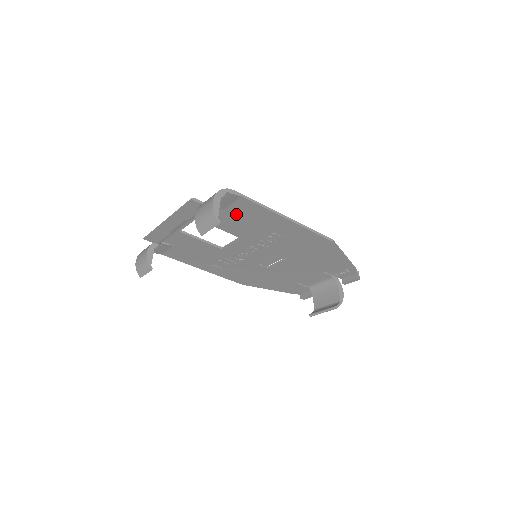
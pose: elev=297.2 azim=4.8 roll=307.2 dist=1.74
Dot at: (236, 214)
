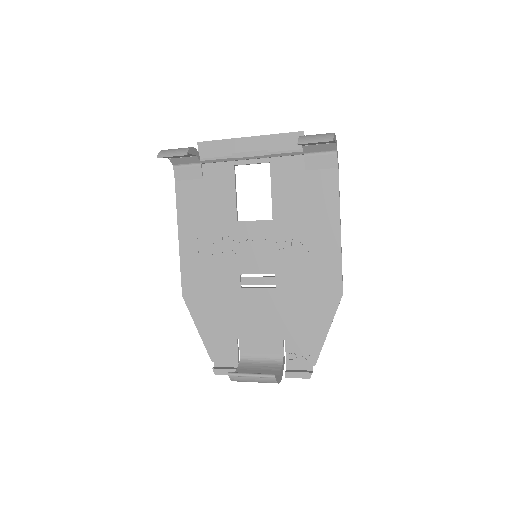
Dot at: (308, 185)
